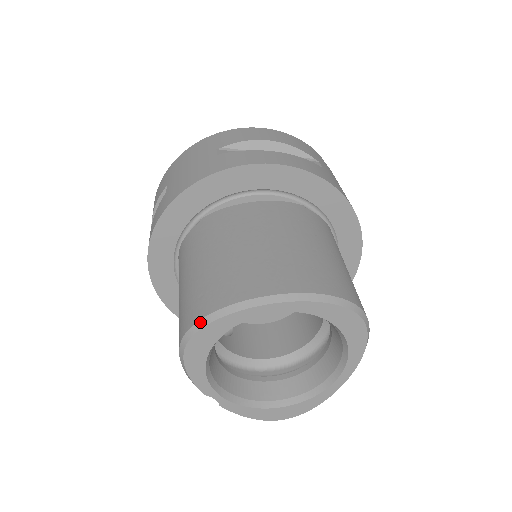
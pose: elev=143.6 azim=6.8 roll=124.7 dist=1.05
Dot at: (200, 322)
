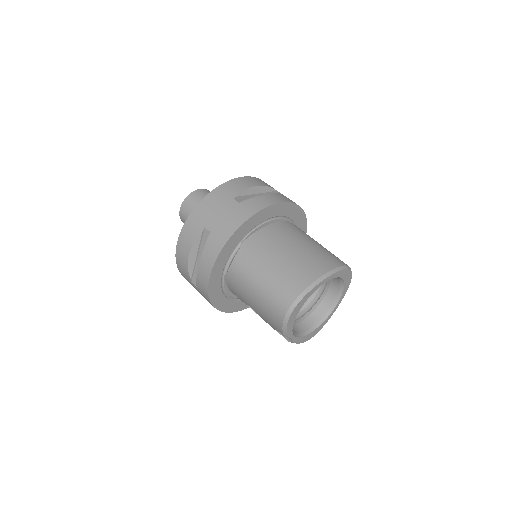
Dot at: (298, 298)
